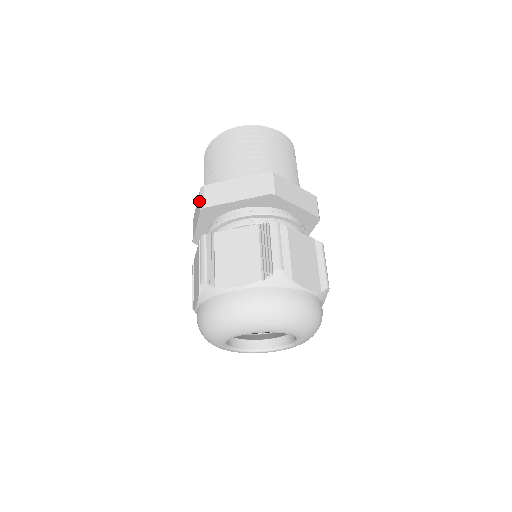
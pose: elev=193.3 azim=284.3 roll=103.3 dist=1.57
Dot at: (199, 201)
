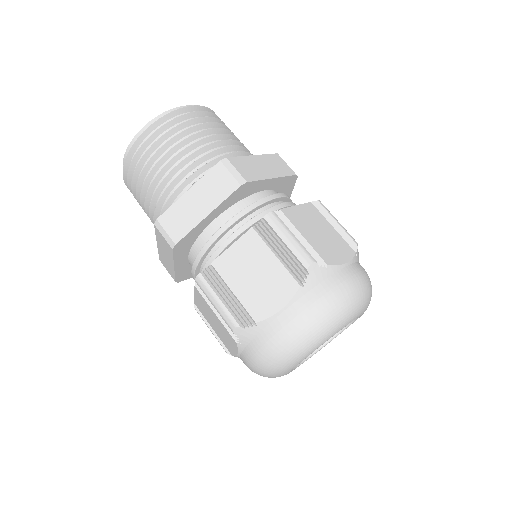
Dot at: (223, 177)
